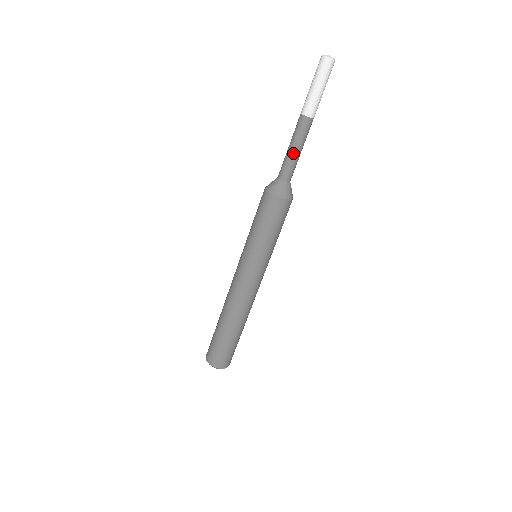
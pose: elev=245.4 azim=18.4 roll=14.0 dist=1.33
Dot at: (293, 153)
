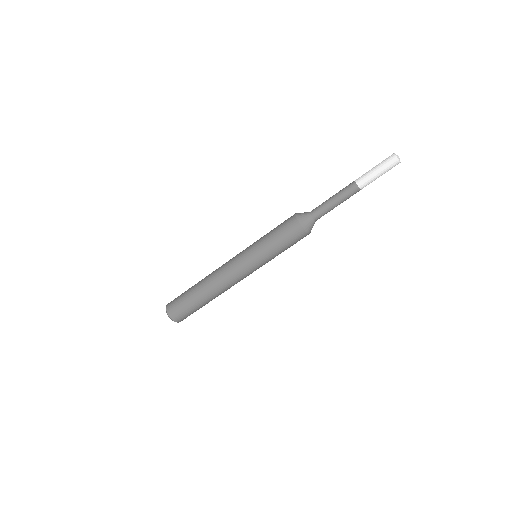
Dot at: (332, 204)
